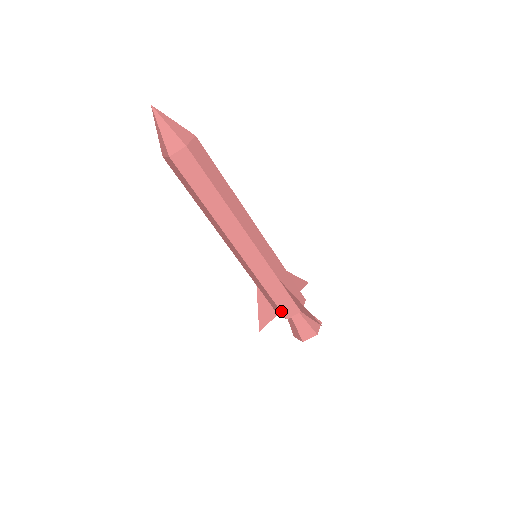
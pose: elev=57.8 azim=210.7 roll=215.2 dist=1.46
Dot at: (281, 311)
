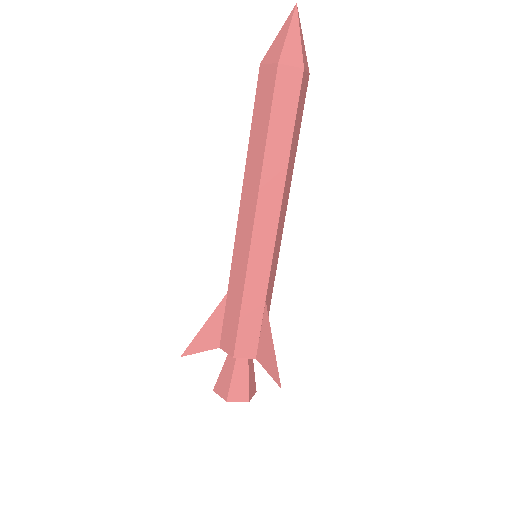
Dot at: (236, 342)
